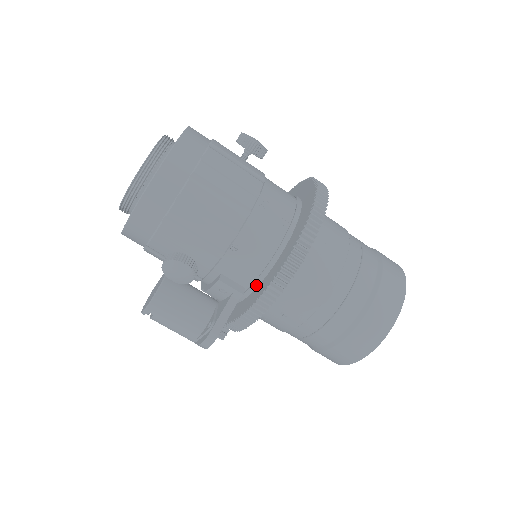
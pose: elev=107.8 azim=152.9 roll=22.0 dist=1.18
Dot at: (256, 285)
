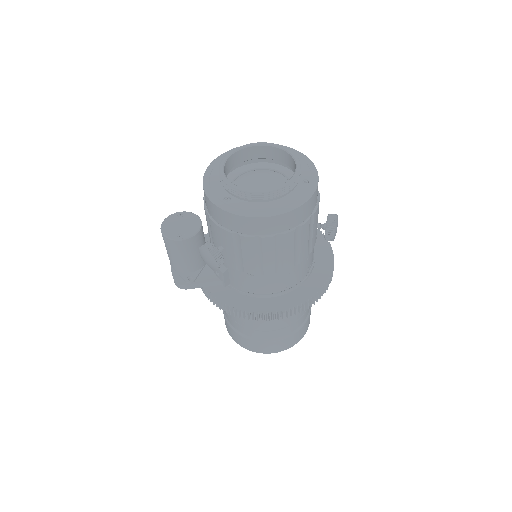
Dot at: (237, 291)
